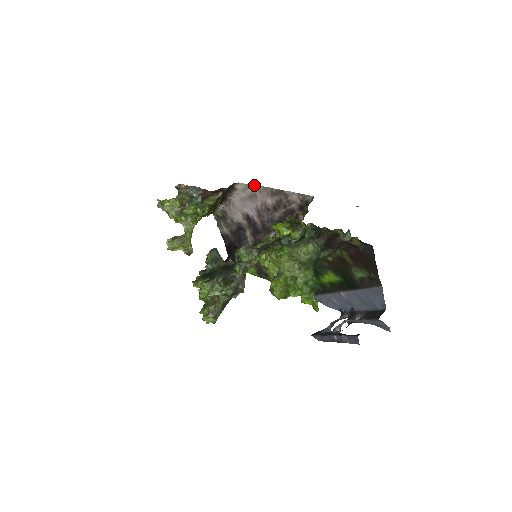
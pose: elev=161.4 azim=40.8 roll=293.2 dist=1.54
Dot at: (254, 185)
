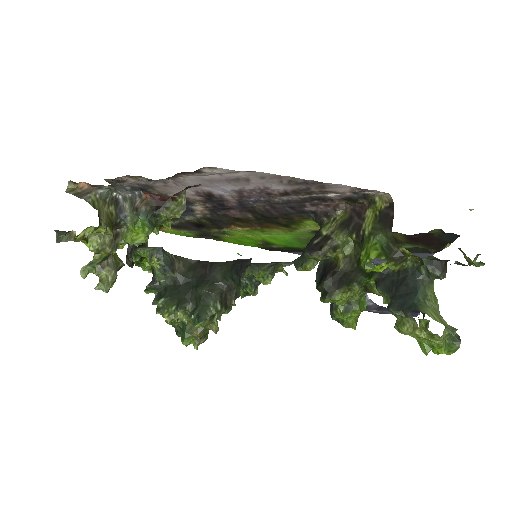
Dot at: (253, 172)
